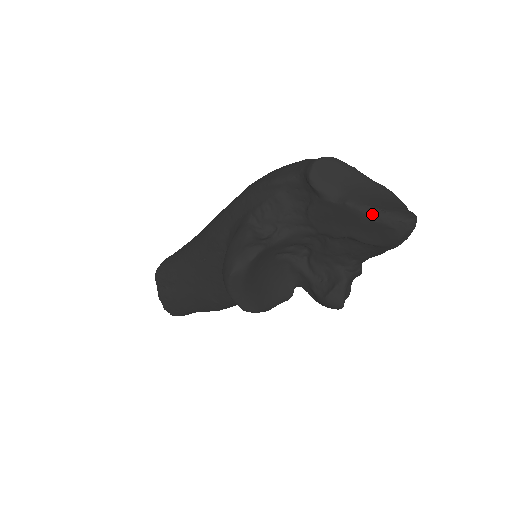
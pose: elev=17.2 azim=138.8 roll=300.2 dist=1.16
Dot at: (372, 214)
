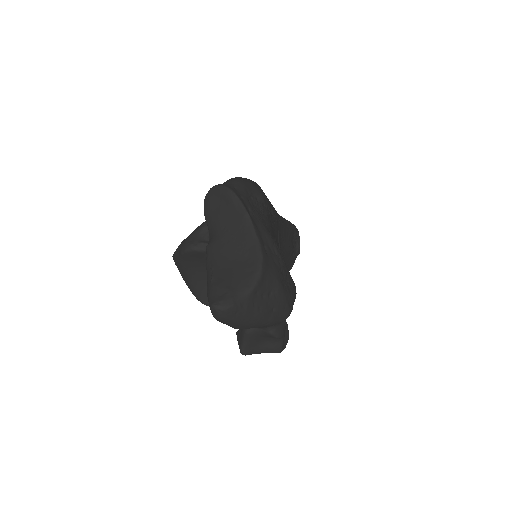
Dot at: (207, 274)
